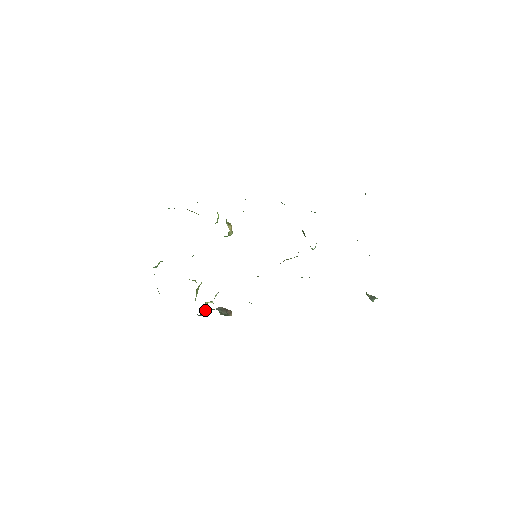
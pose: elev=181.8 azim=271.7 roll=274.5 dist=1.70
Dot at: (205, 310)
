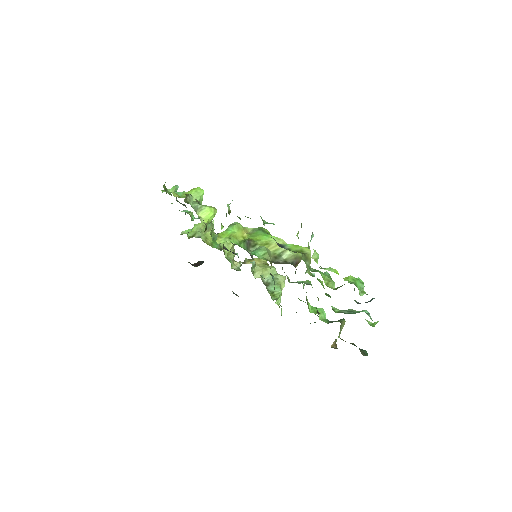
Dot at: occluded
